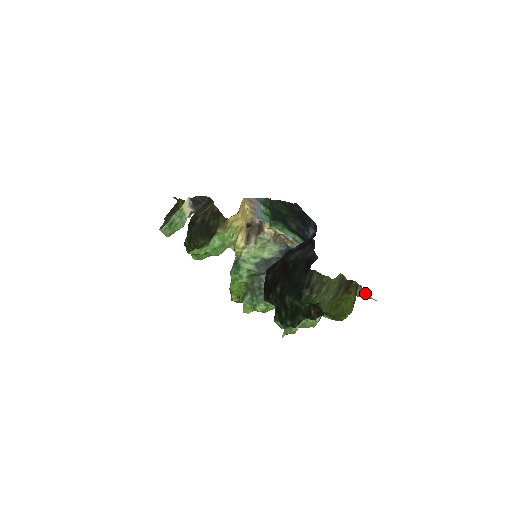
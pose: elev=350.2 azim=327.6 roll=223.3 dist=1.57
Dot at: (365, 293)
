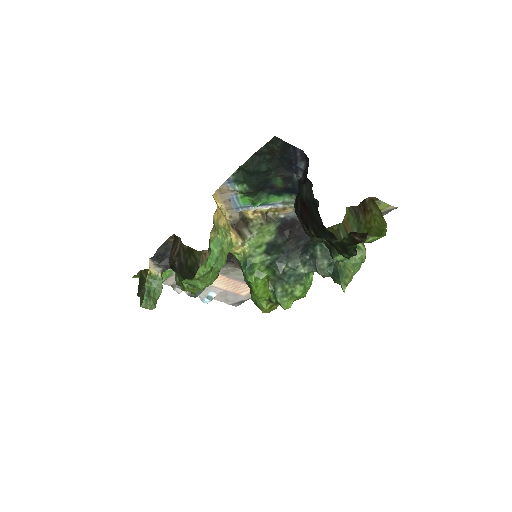
Dot at: (382, 205)
